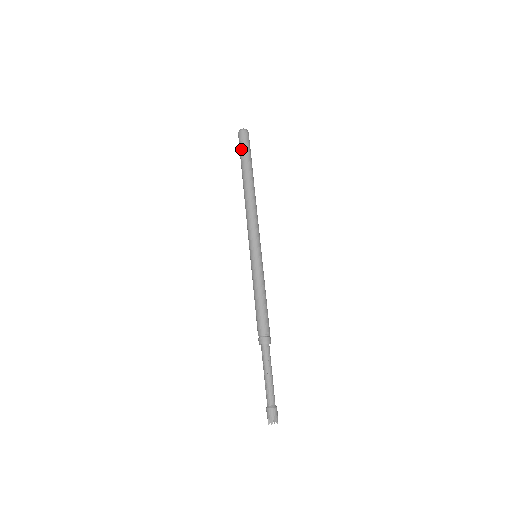
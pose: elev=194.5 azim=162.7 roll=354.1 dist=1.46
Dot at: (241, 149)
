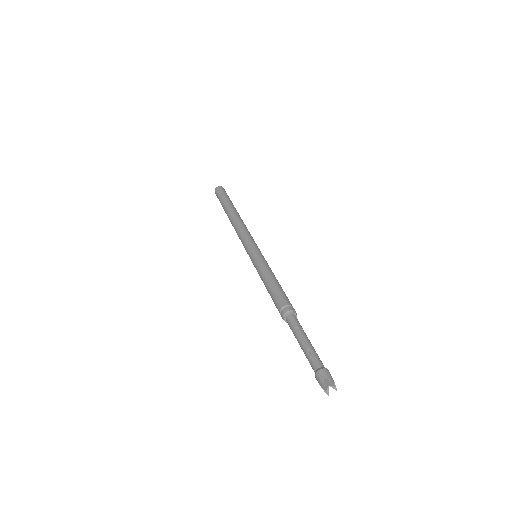
Dot at: (223, 194)
